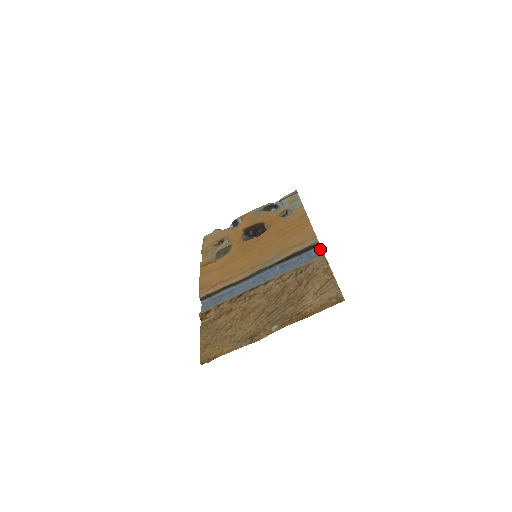
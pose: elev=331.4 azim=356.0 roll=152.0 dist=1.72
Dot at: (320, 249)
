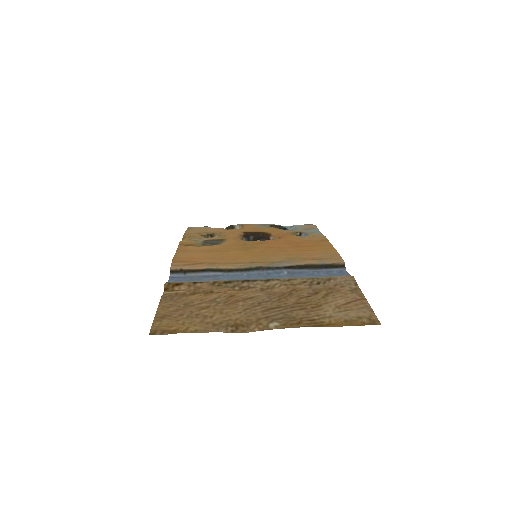
Dot at: (345, 271)
